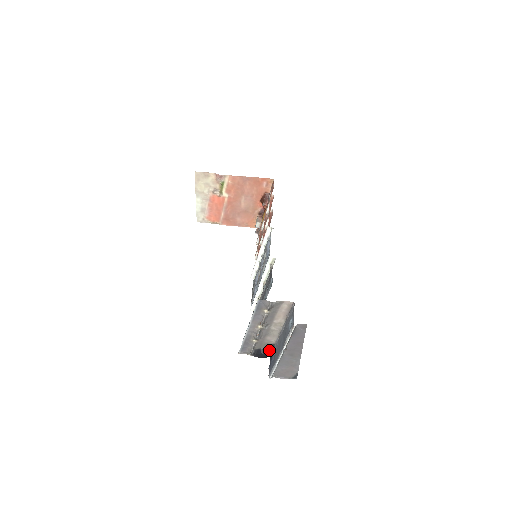
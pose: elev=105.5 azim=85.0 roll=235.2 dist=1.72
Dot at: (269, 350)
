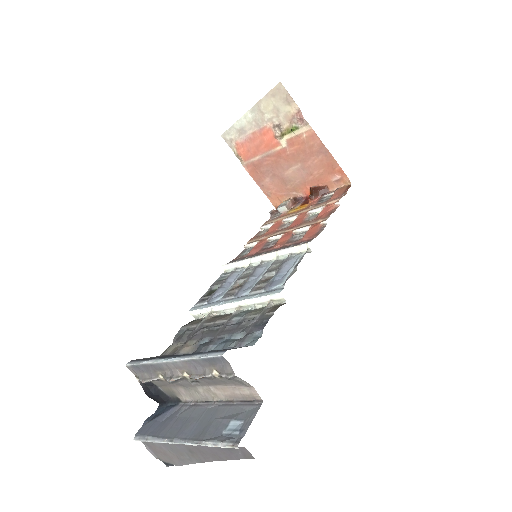
Dot at: (167, 398)
